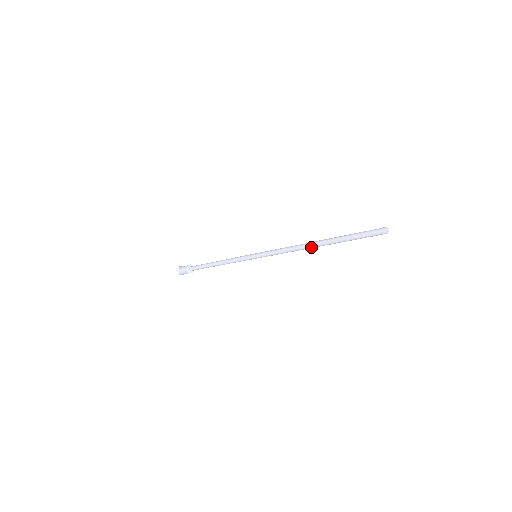
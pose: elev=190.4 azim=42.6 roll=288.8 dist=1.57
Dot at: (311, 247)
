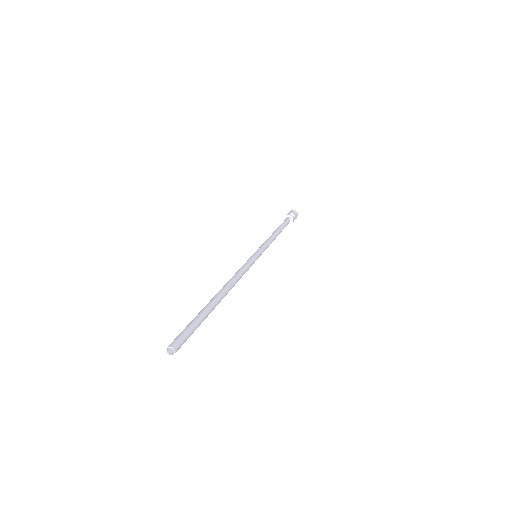
Dot at: occluded
